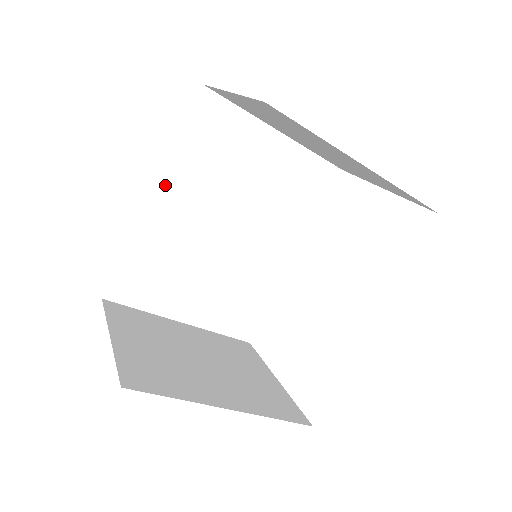
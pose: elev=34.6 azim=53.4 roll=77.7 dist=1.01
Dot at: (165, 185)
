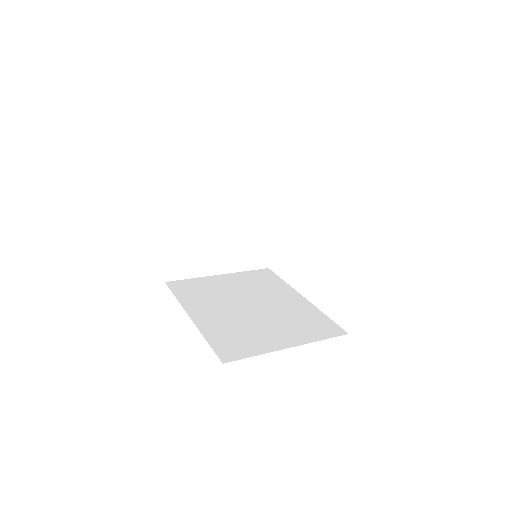
Dot at: occluded
